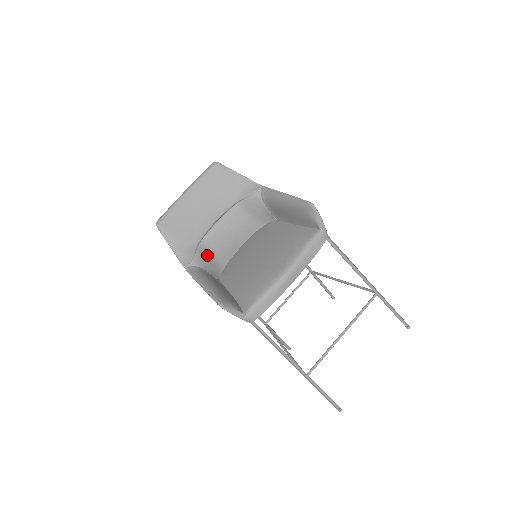
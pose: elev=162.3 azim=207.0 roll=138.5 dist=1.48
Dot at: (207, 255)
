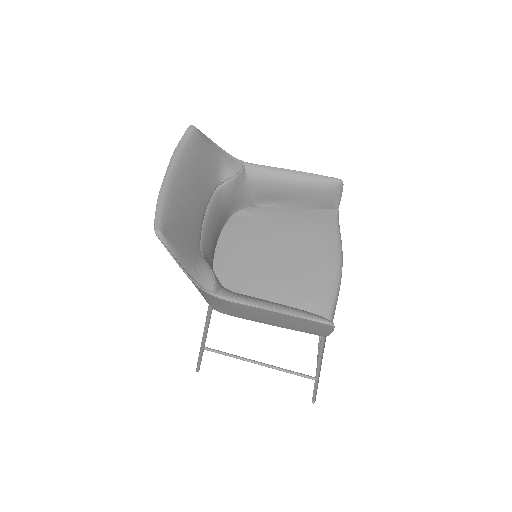
Dot at: occluded
